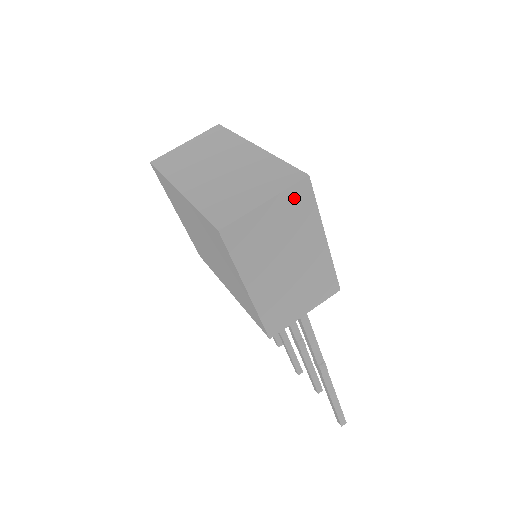
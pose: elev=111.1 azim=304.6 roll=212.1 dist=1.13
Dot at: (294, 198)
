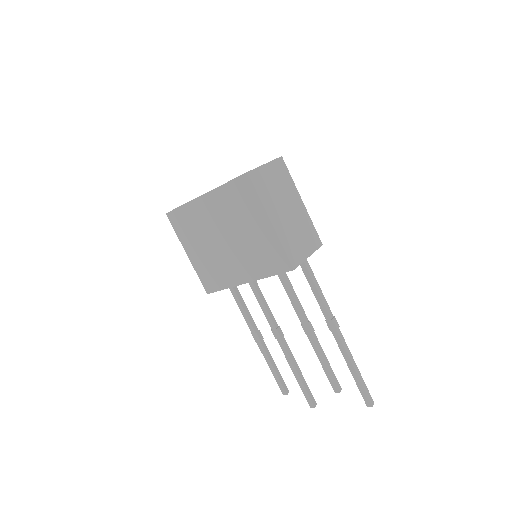
Dot at: (279, 167)
